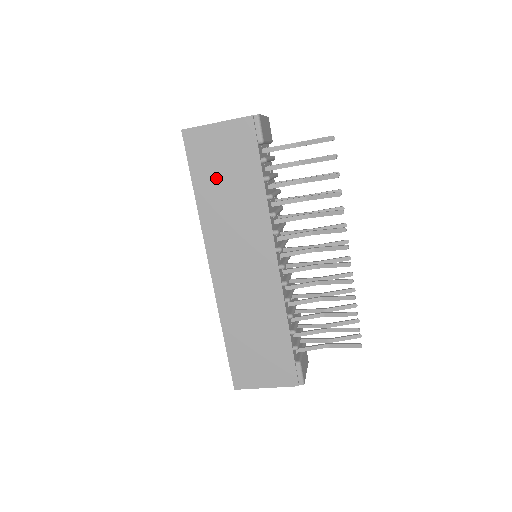
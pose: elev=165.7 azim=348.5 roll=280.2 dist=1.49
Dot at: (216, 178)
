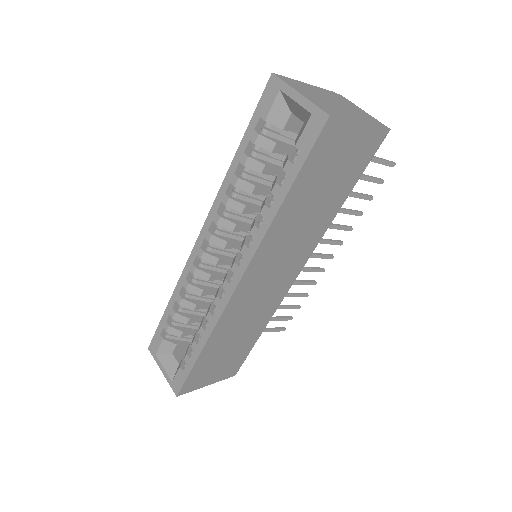
Dot at: (315, 188)
